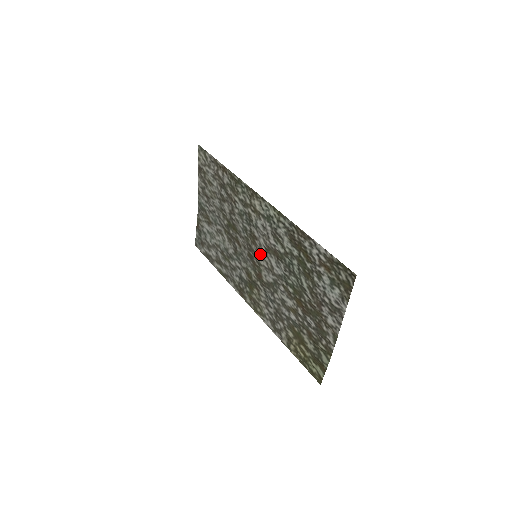
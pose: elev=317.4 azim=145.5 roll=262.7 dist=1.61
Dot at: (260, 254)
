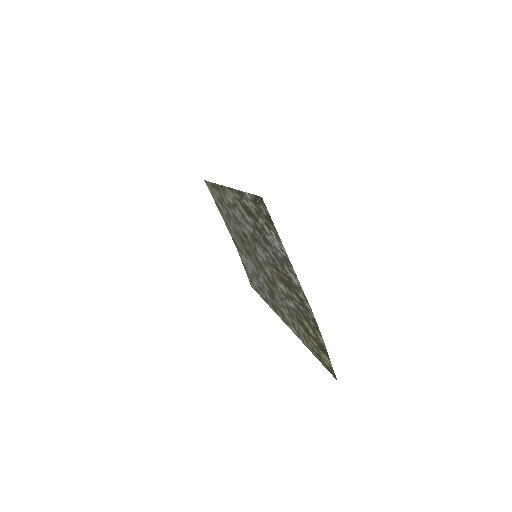
Dot at: (255, 251)
